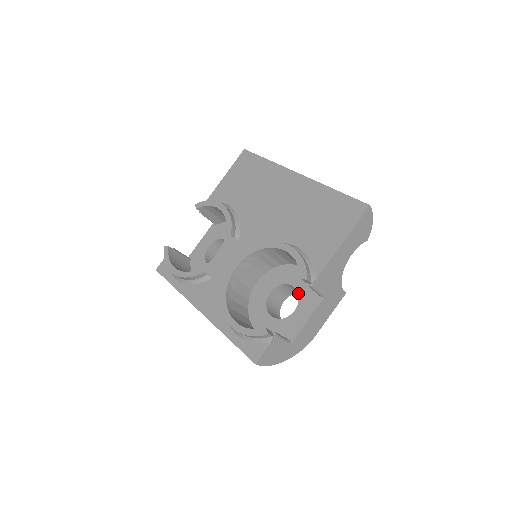
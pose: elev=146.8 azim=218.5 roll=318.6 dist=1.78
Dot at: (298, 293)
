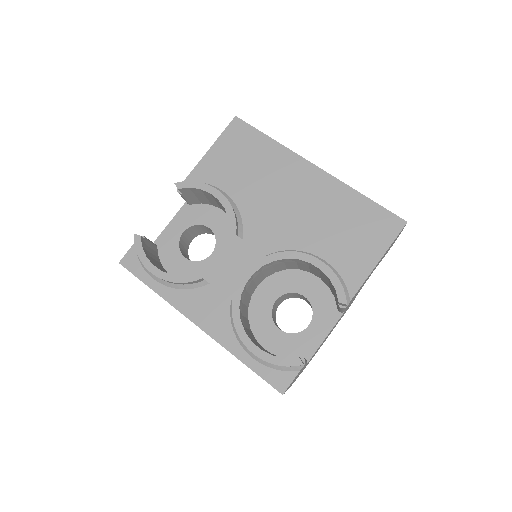
Dot at: (311, 305)
